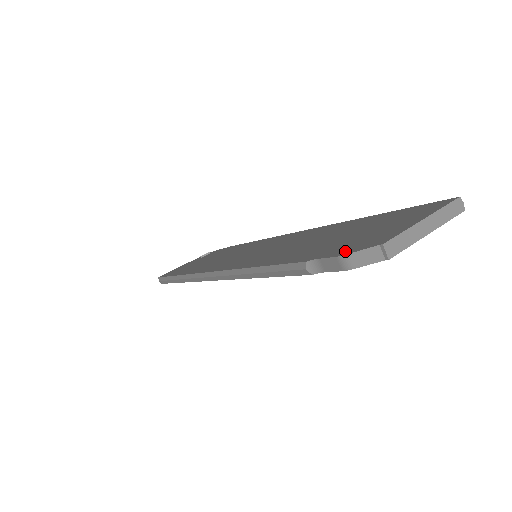
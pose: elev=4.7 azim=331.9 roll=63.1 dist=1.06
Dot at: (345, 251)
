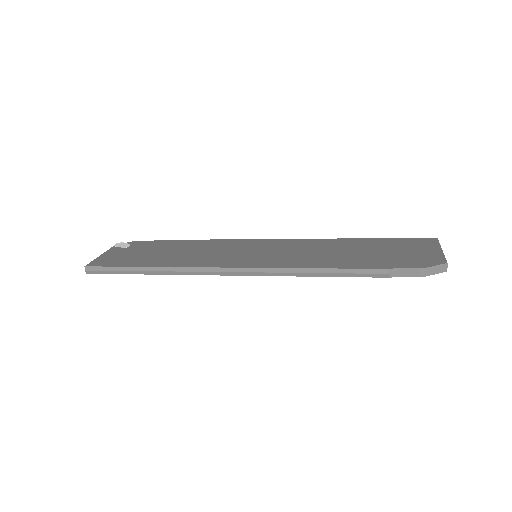
Dot at: (419, 265)
